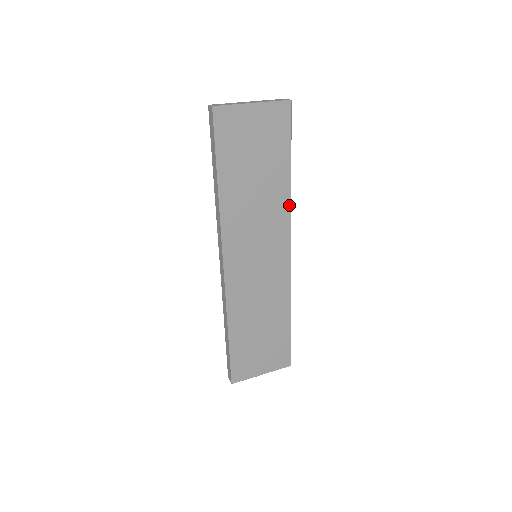
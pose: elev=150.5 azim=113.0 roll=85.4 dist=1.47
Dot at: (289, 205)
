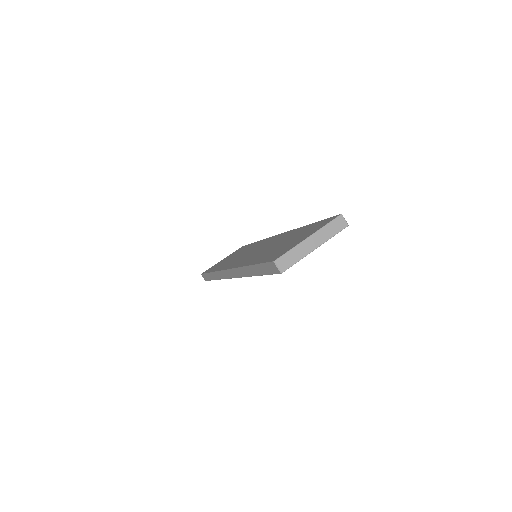
Dot at: occluded
